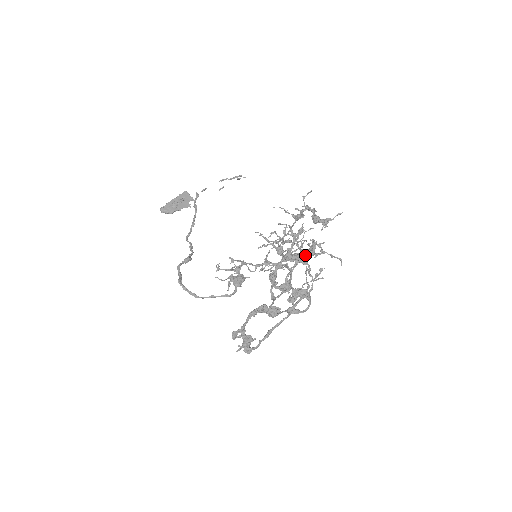
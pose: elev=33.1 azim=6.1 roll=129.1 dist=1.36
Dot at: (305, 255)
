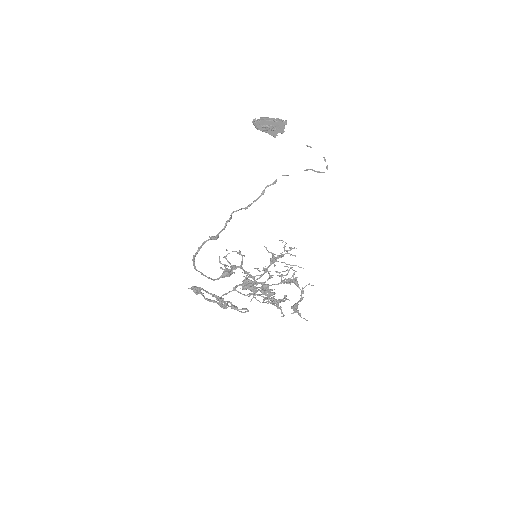
Dot at: occluded
